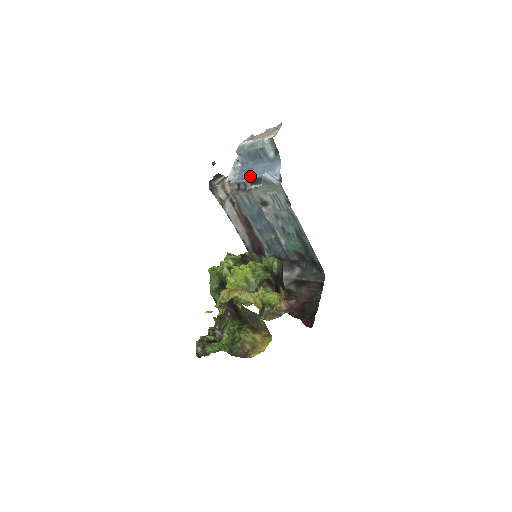
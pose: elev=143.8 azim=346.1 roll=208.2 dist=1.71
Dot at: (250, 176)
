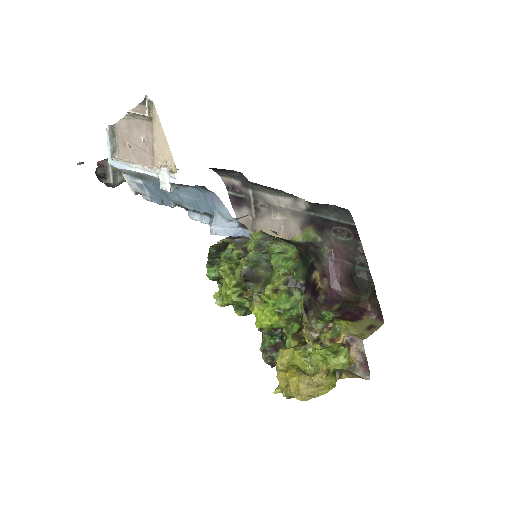
Dot at: (174, 202)
